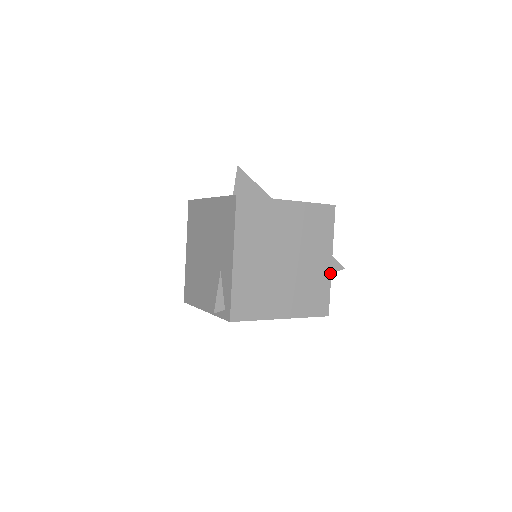
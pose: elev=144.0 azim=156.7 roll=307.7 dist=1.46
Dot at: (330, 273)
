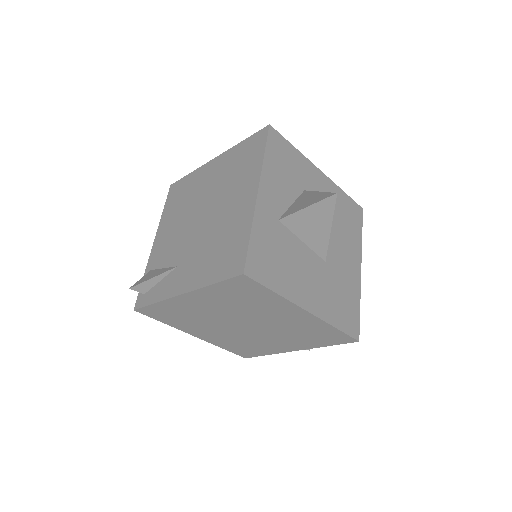
Dot at: (283, 352)
